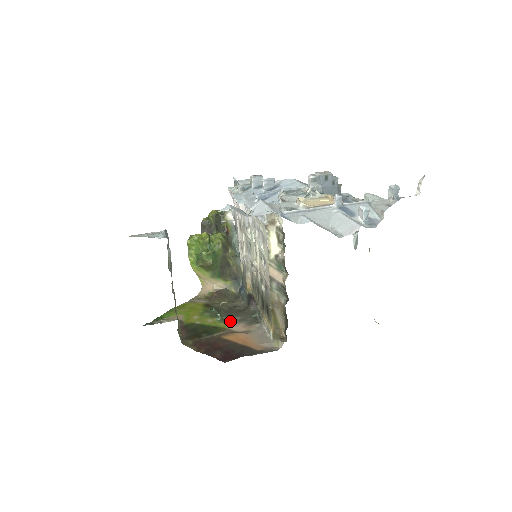
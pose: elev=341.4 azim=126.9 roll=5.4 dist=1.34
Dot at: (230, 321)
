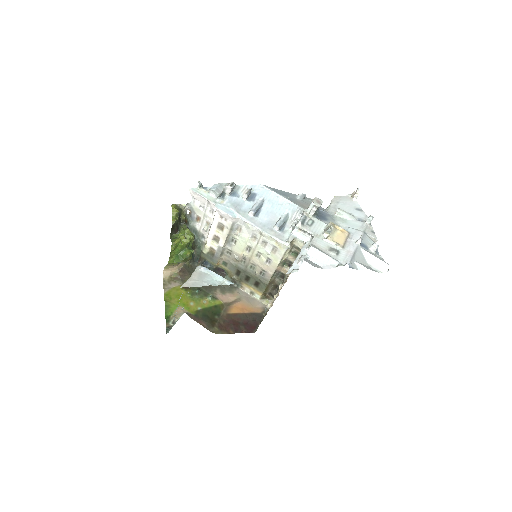
Dot at: (217, 295)
